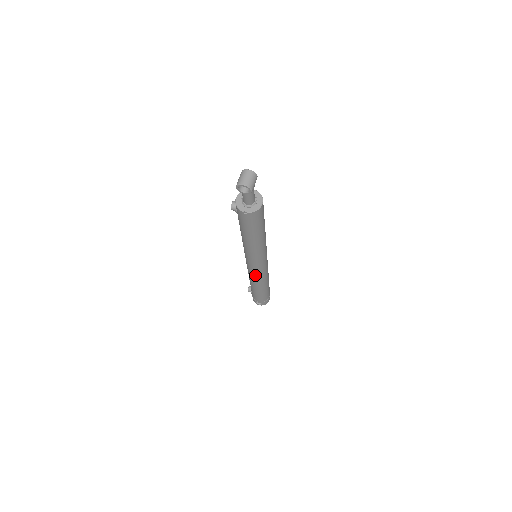
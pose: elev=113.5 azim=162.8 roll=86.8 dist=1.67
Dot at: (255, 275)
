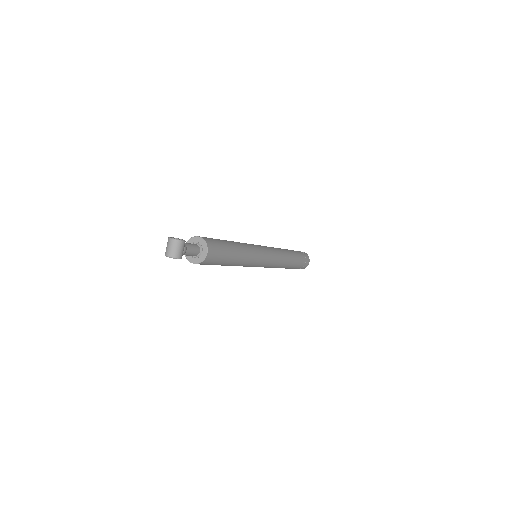
Dot at: occluded
